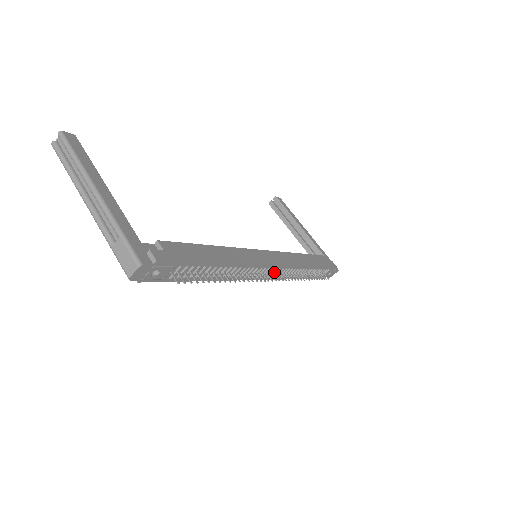
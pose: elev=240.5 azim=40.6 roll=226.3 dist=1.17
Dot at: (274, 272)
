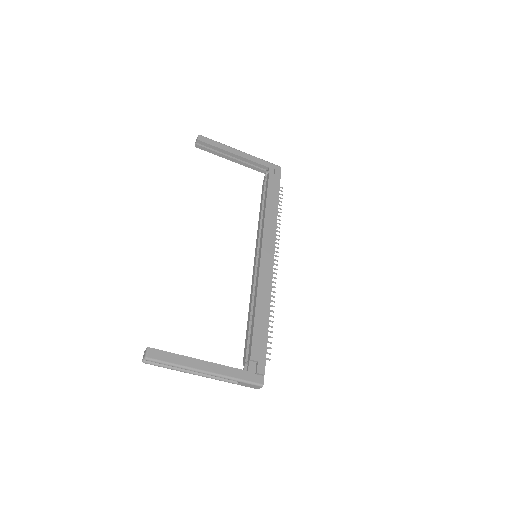
Dot at: occluded
